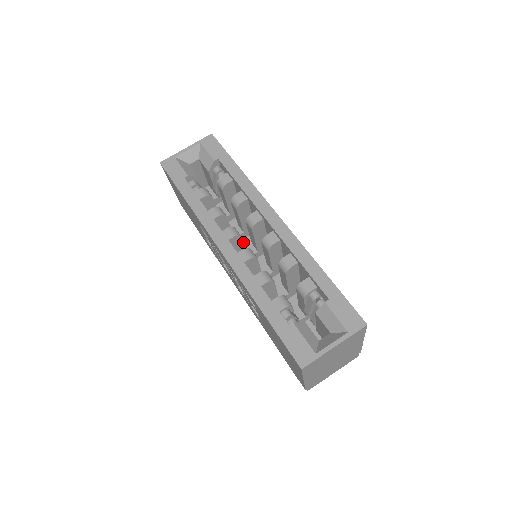
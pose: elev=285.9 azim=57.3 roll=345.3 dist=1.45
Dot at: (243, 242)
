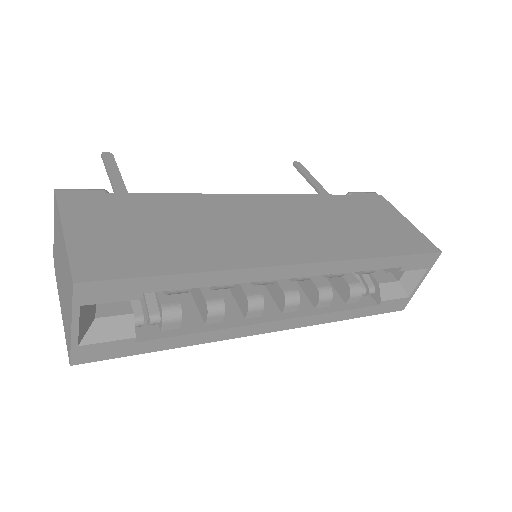
Dot at: occluded
